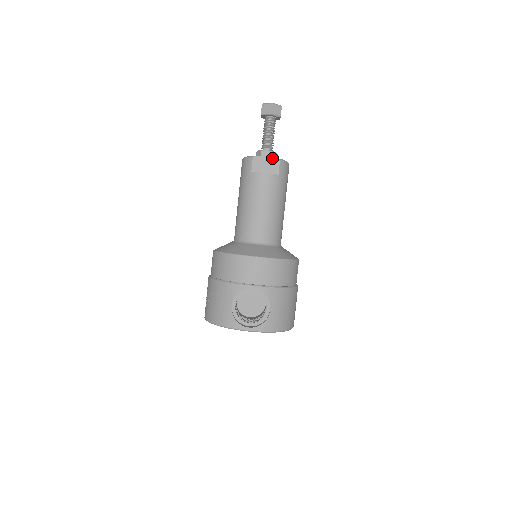
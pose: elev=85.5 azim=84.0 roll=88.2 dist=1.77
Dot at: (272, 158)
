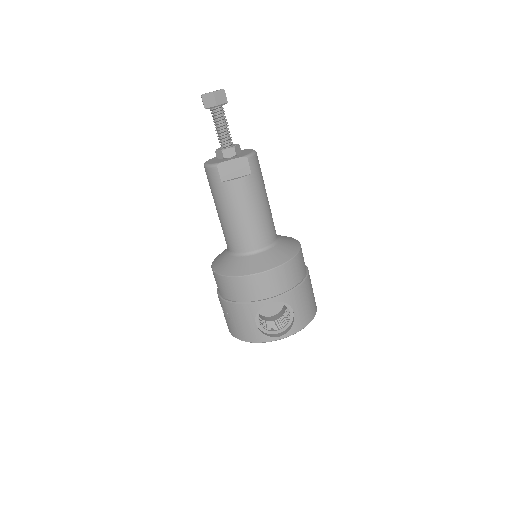
Dot at: (238, 159)
